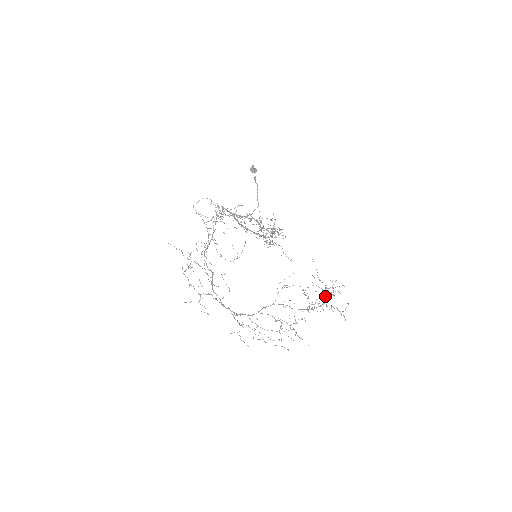
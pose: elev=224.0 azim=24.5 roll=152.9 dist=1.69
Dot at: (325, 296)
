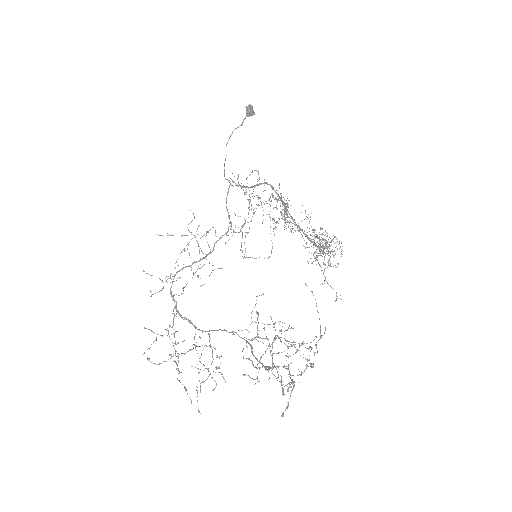
Dot at: occluded
